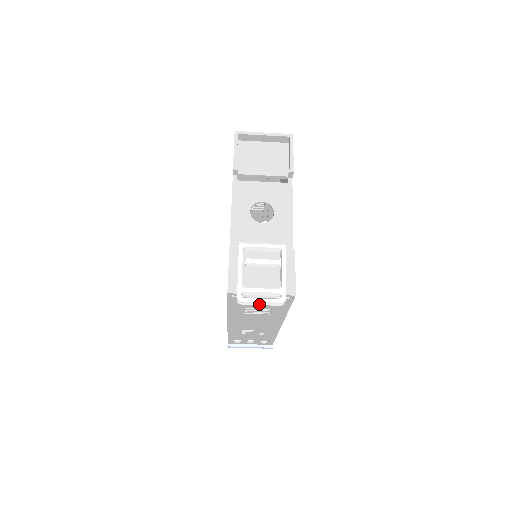
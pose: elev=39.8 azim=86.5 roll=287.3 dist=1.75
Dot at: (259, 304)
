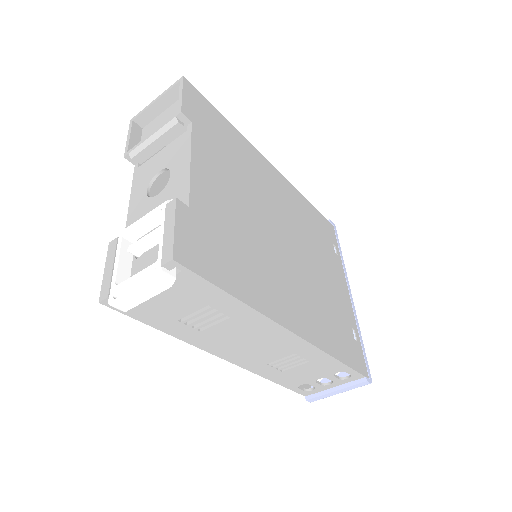
Dot at: (142, 299)
